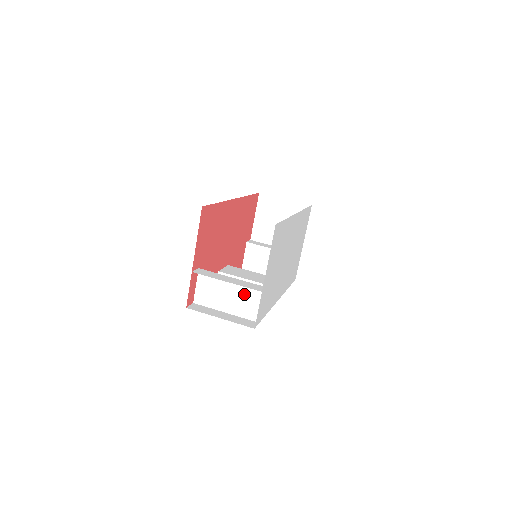
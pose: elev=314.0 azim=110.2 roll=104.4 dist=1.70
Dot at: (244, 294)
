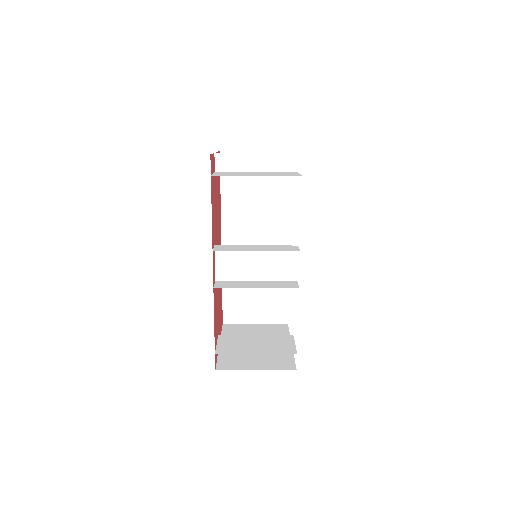
Dot at: (274, 173)
